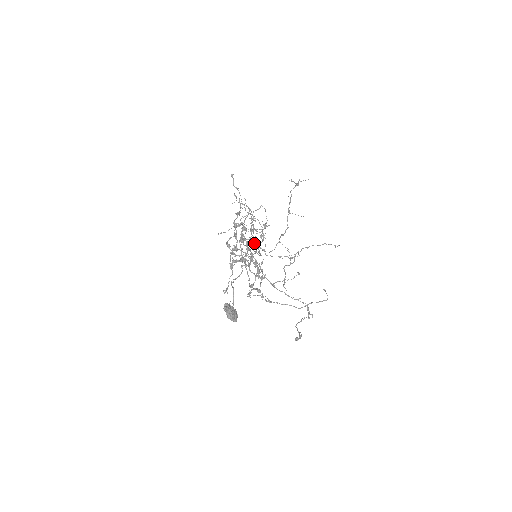
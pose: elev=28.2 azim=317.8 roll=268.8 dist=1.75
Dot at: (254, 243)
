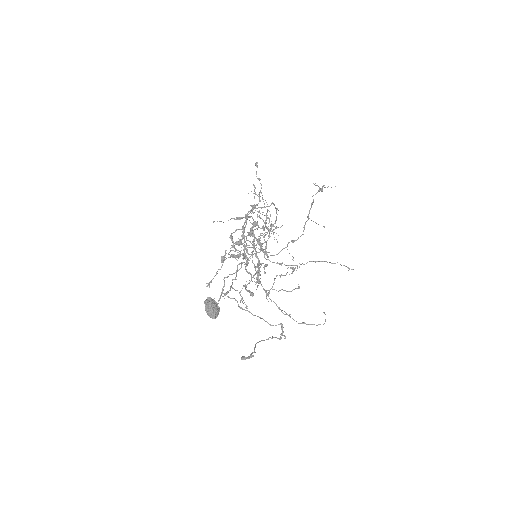
Dot at: occluded
